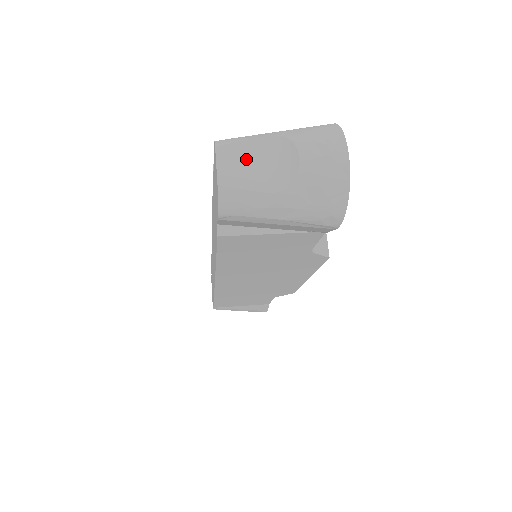
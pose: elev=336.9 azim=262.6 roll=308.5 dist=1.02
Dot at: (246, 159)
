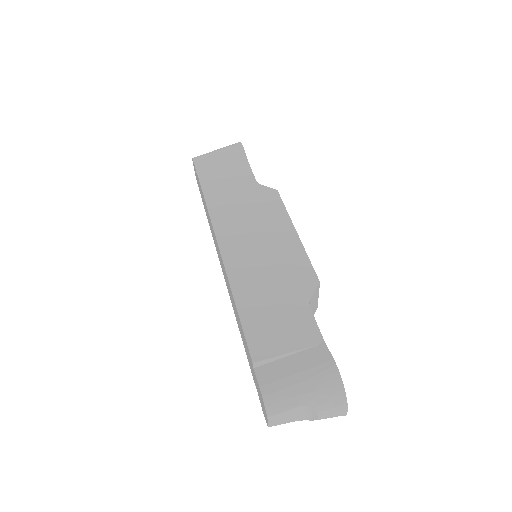
Dot at: (285, 416)
